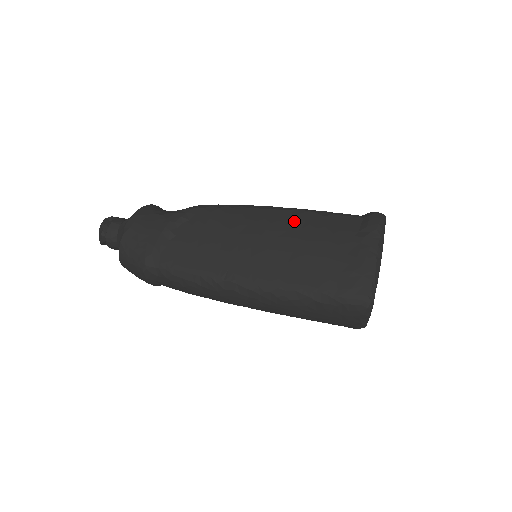
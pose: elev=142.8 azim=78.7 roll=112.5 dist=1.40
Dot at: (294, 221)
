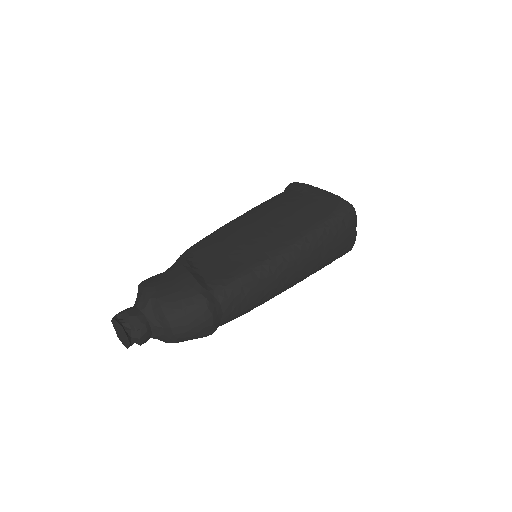
Dot at: (259, 211)
